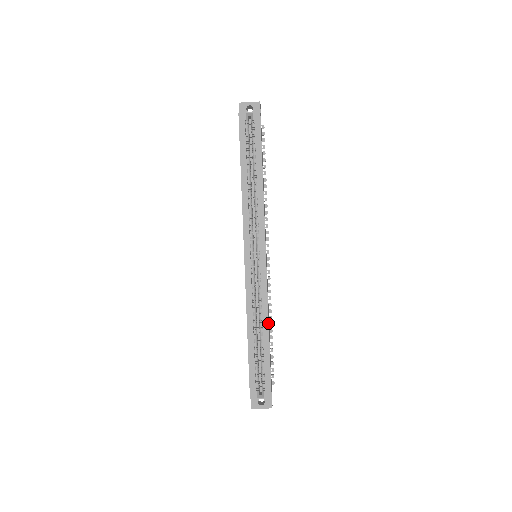
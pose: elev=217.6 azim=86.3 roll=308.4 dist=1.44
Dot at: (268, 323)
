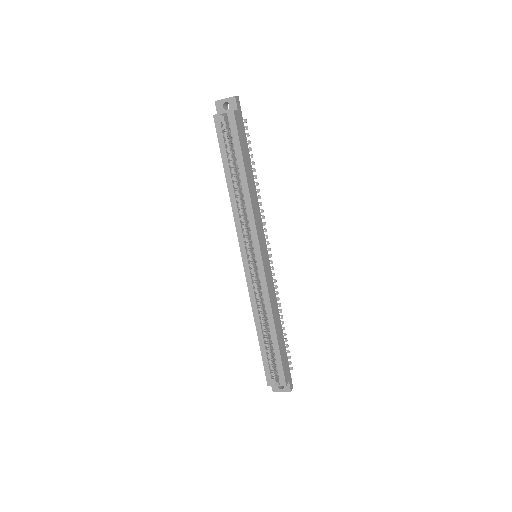
Dot at: (273, 320)
